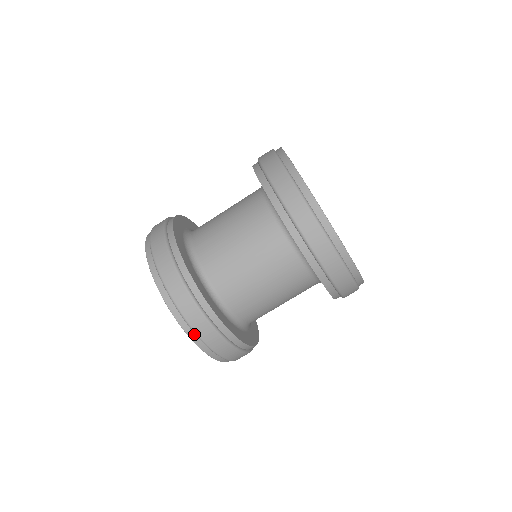
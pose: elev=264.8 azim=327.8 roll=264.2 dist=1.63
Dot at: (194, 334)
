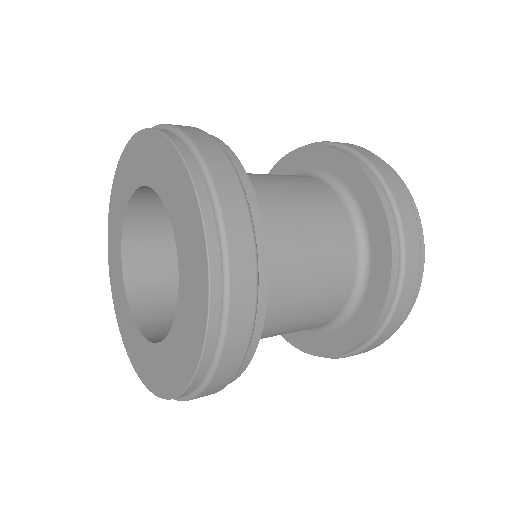
Dot at: (208, 363)
